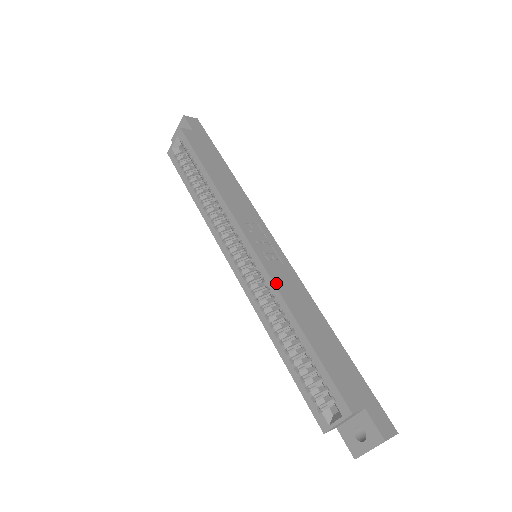
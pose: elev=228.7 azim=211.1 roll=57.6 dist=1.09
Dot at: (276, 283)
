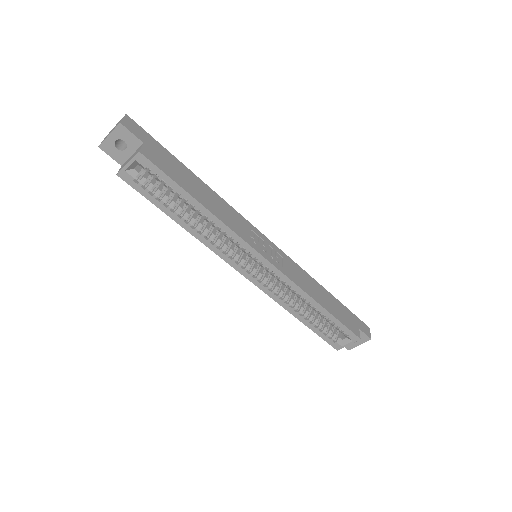
Dot at: (295, 282)
